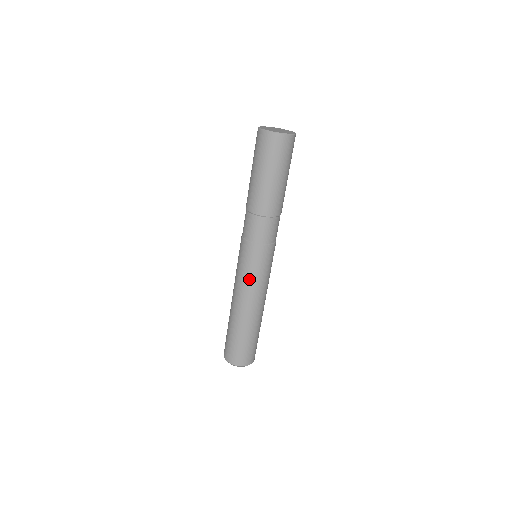
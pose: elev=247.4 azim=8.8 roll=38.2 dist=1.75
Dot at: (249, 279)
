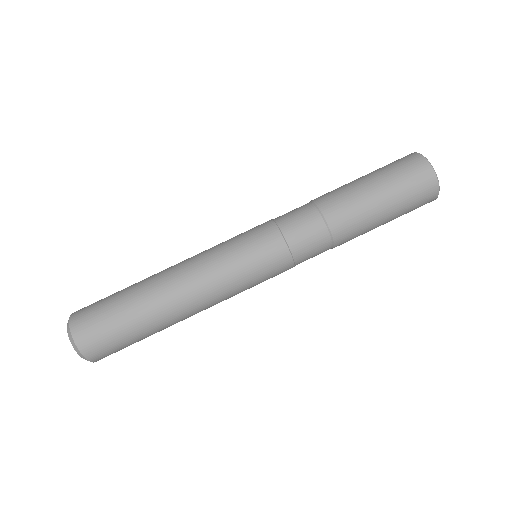
Dot at: (235, 278)
